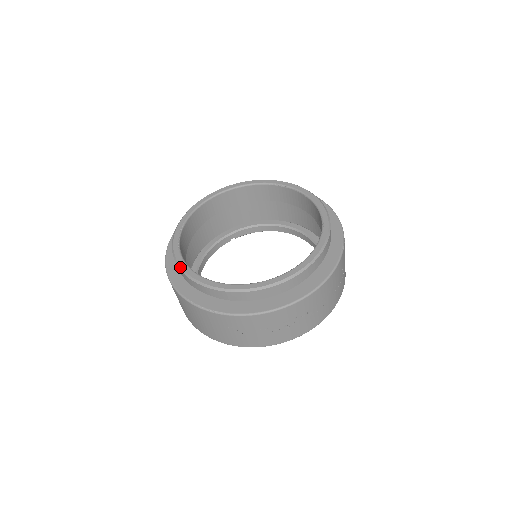
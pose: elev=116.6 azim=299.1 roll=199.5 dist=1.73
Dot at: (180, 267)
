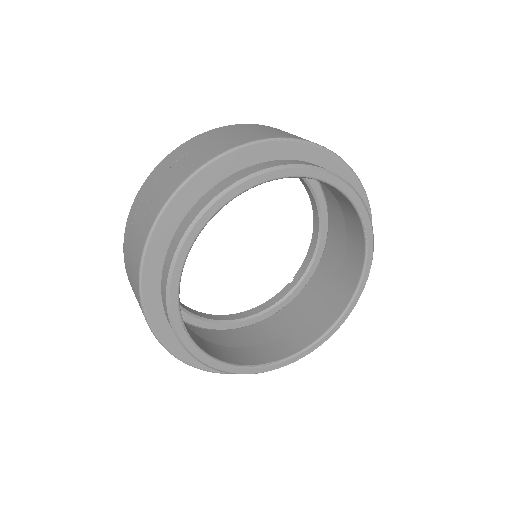
Dot at: occluded
